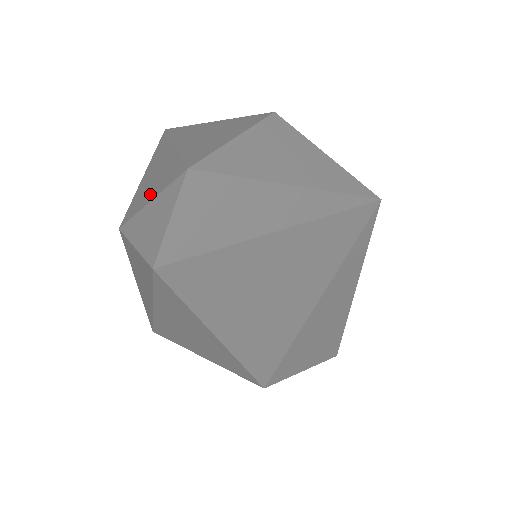
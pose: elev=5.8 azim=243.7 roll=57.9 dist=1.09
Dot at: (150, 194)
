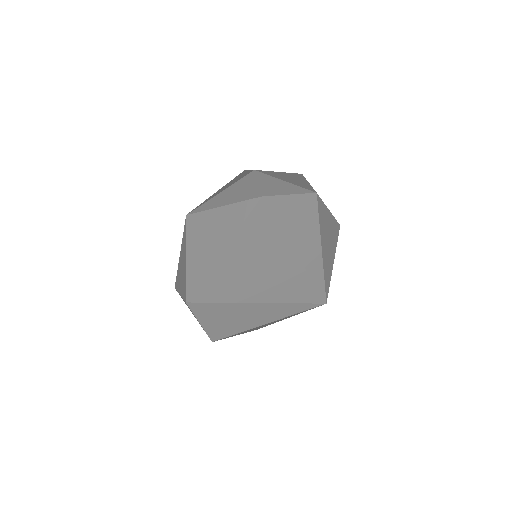
Dot at: (285, 179)
